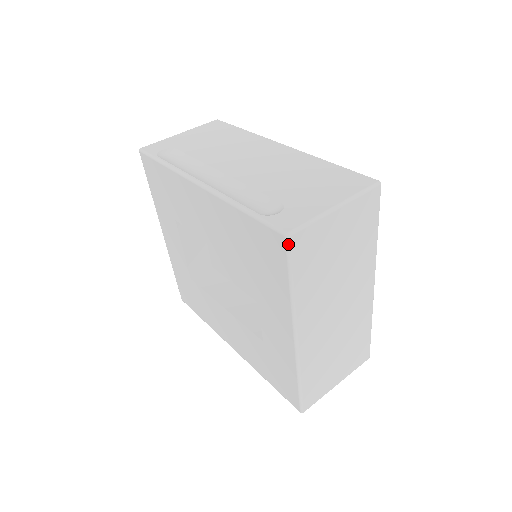
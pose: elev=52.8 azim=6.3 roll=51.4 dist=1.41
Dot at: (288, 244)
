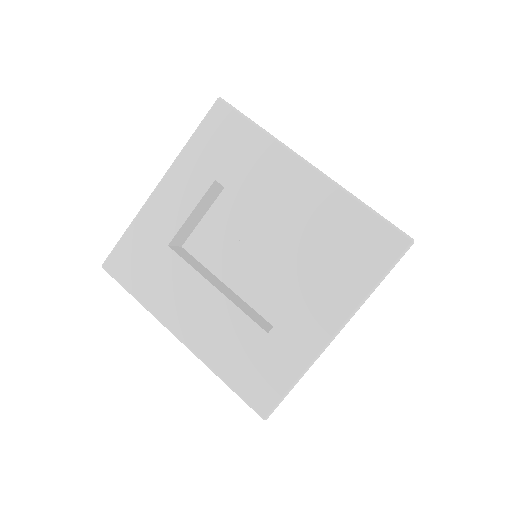
Dot at: (409, 248)
